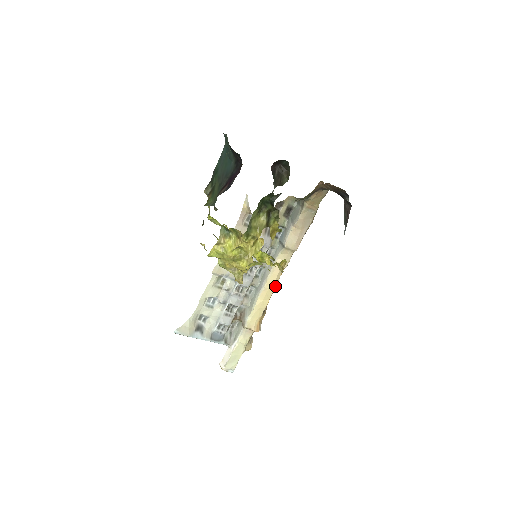
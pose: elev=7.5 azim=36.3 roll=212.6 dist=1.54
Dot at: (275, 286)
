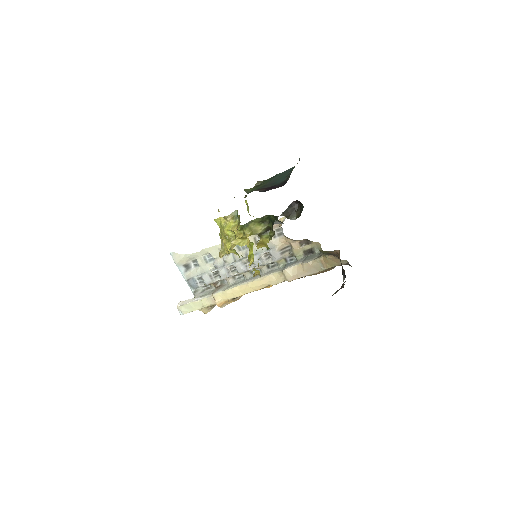
Dot at: (255, 290)
